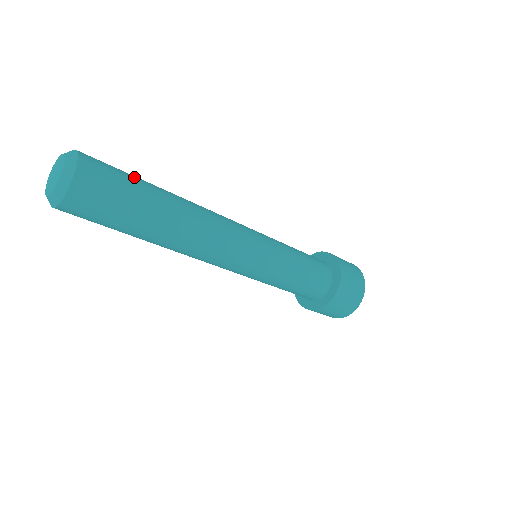
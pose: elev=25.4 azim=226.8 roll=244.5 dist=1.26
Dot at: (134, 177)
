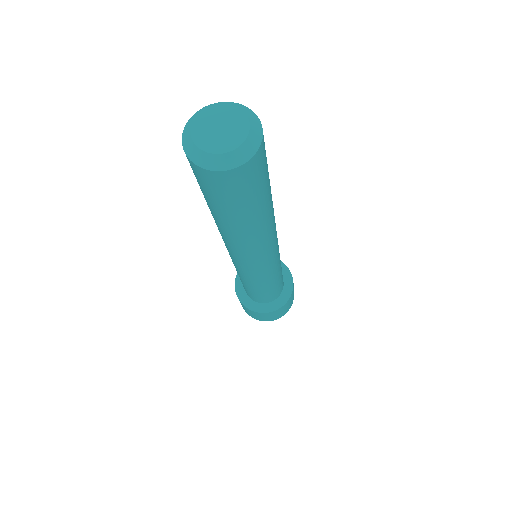
Dot at: occluded
